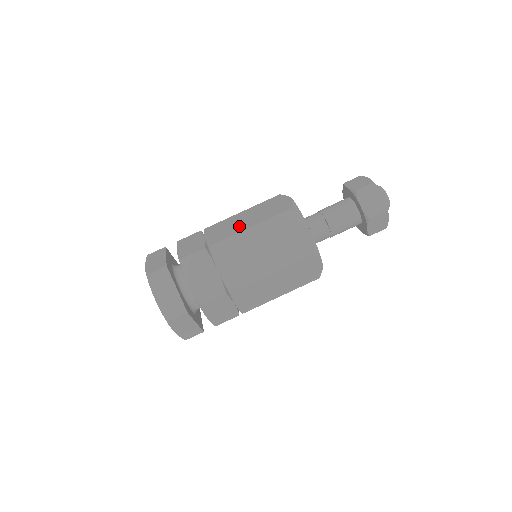
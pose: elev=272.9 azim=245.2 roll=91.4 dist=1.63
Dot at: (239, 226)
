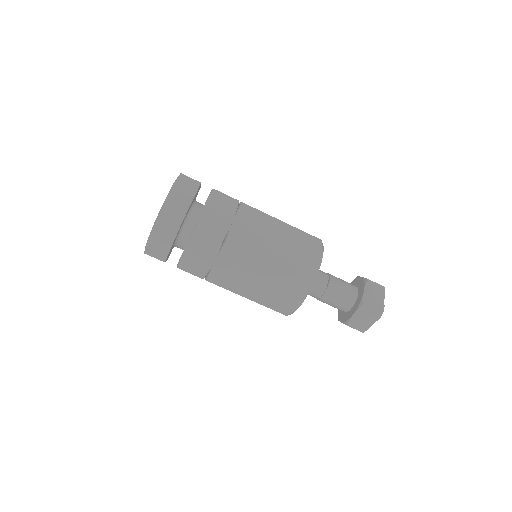
Dot at: occluded
